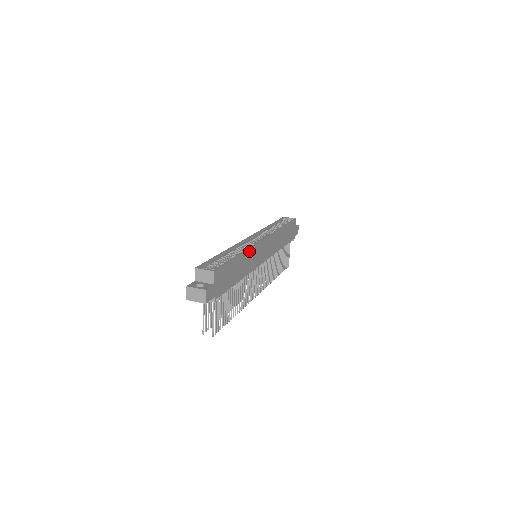
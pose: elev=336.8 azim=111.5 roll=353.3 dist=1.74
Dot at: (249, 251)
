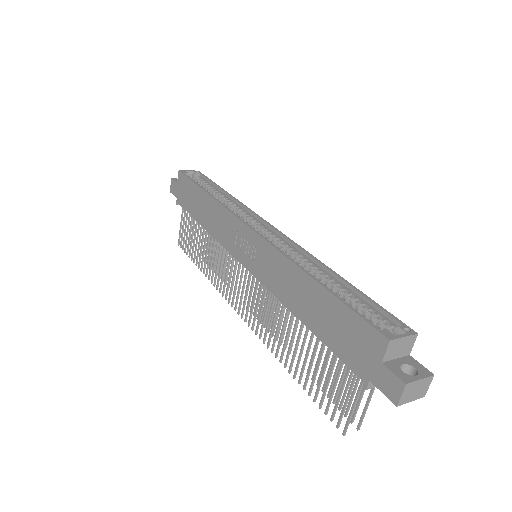
Dot at: (311, 260)
